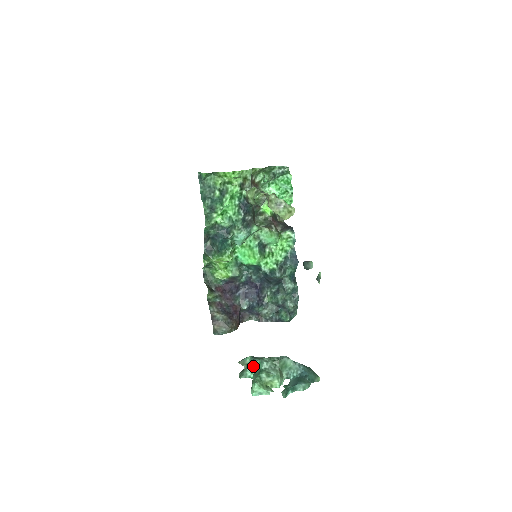
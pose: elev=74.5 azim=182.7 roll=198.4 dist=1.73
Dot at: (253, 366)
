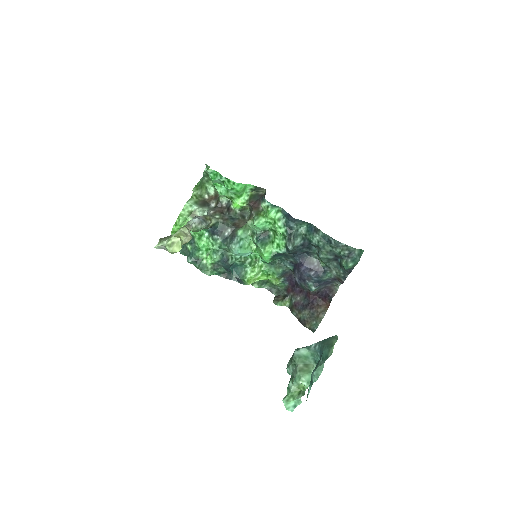
Dot at: occluded
